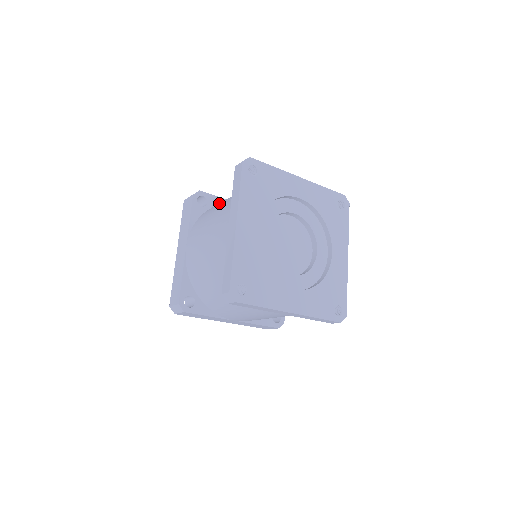
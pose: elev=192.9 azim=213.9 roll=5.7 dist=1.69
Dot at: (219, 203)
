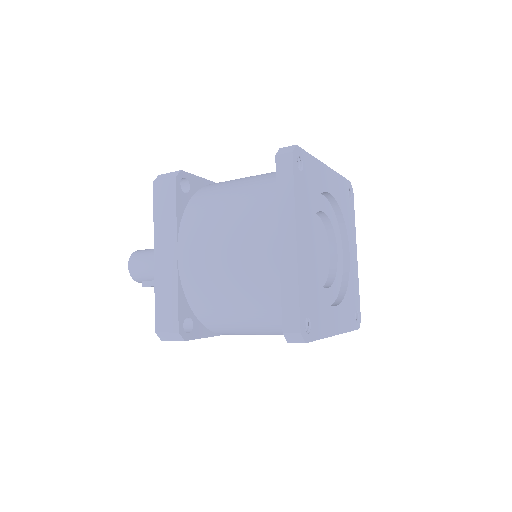
Dot at: (217, 191)
